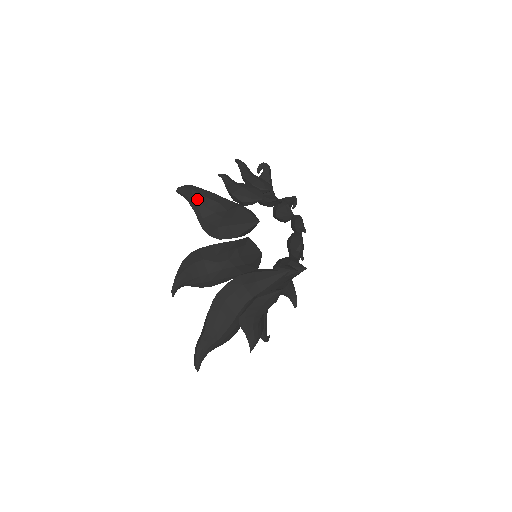
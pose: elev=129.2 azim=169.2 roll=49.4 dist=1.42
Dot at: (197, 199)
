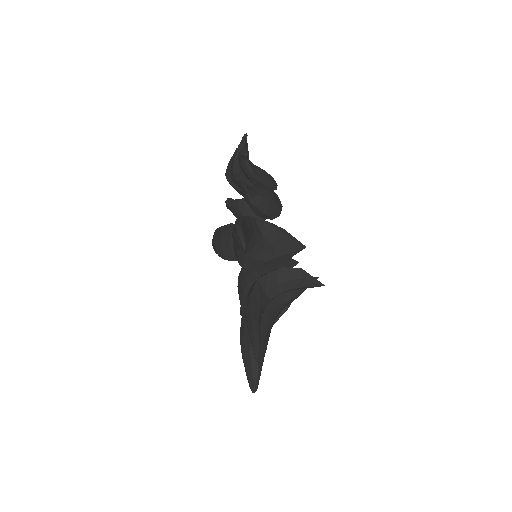
Dot at: occluded
